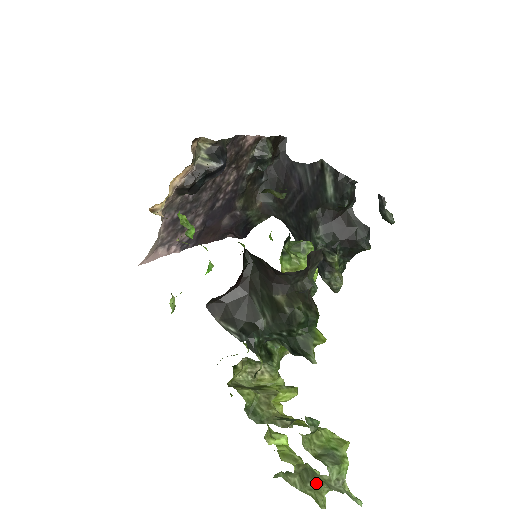
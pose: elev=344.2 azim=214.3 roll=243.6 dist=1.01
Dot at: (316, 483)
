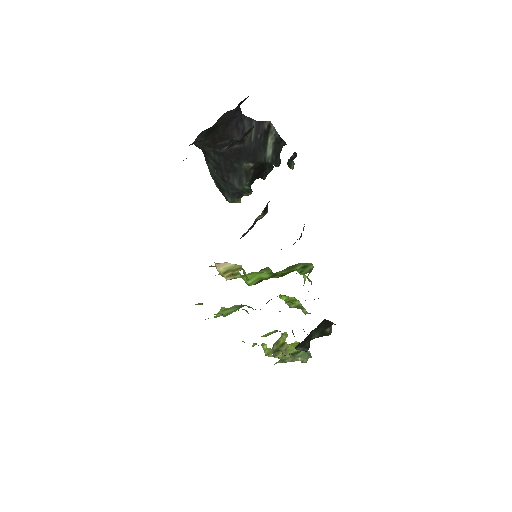
Dot at: occluded
